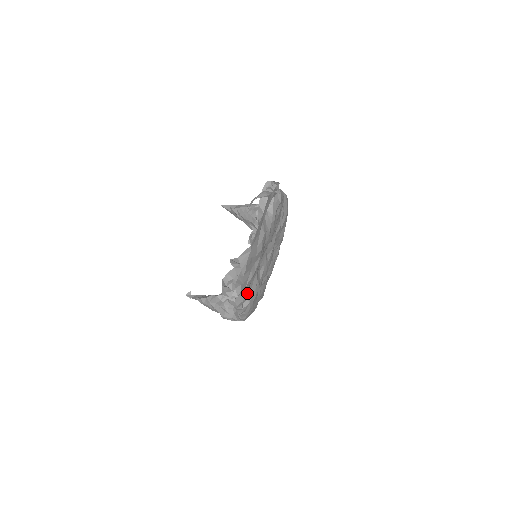
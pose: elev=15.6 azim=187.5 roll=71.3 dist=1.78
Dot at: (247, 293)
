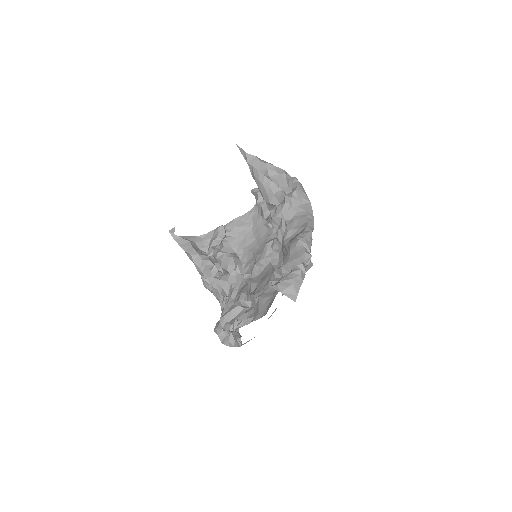
Dot at: occluded
